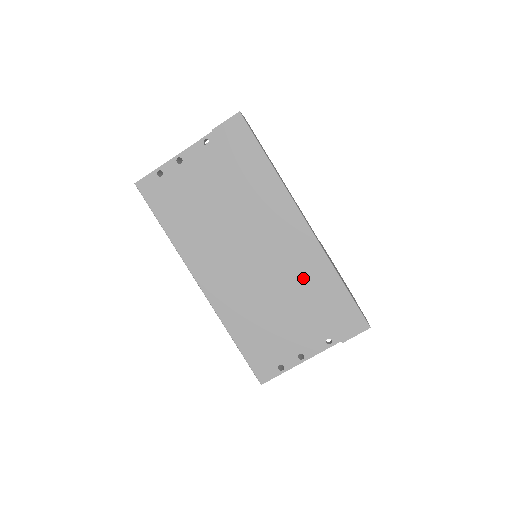
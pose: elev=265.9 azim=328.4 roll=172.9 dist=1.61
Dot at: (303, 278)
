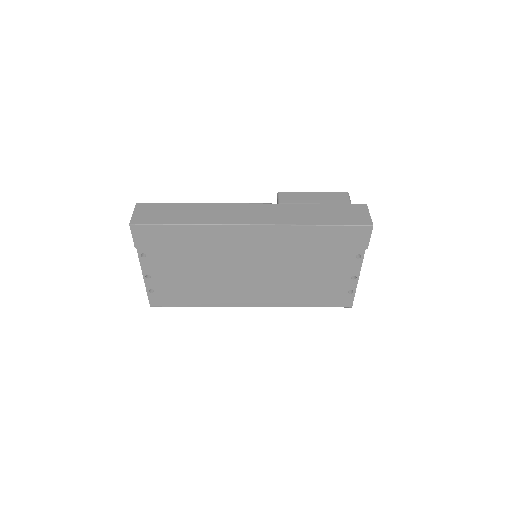
Dot at: (295, 248)
